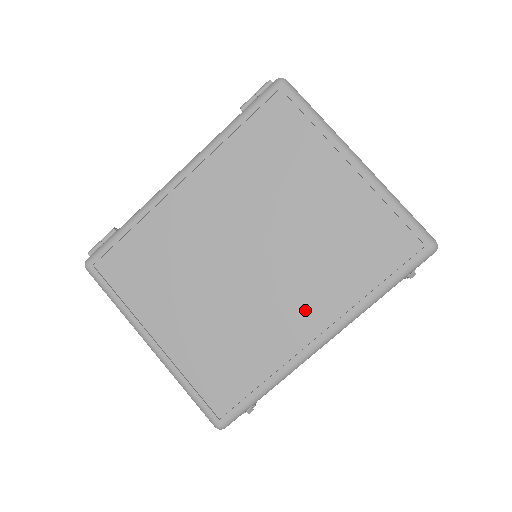
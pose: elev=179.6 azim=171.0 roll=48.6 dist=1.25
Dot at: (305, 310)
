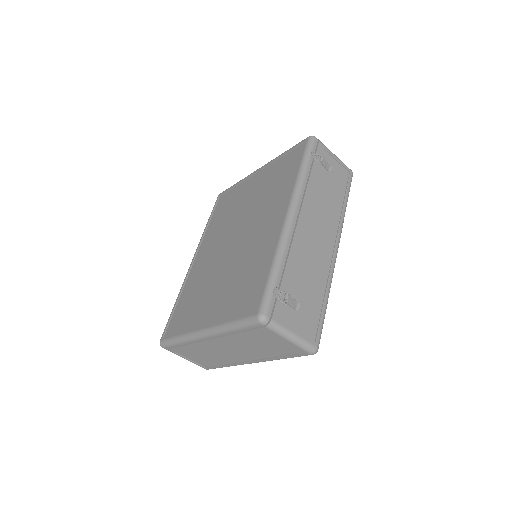
Dot at: (271, 219)
